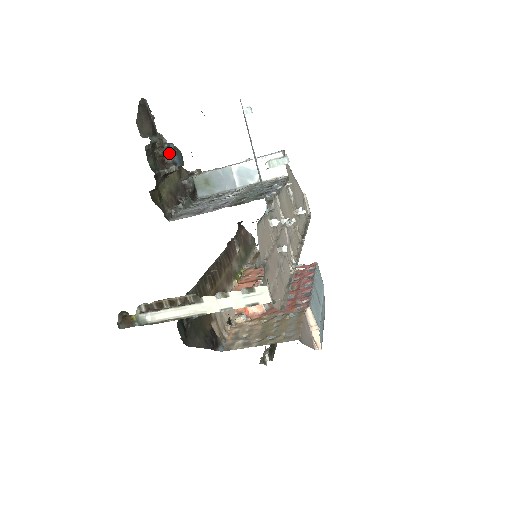
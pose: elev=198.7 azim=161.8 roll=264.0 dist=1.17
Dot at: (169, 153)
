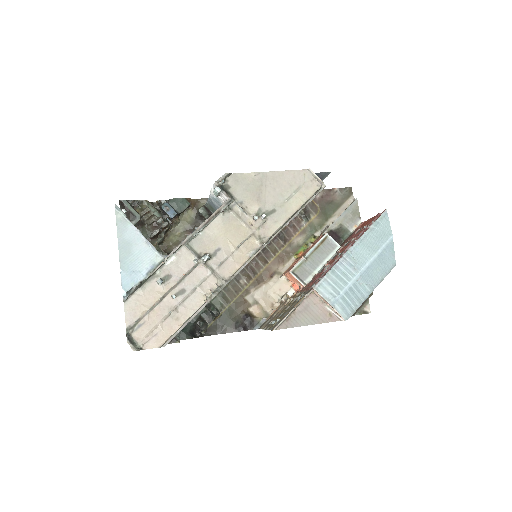
Dot at: (163, 212)
